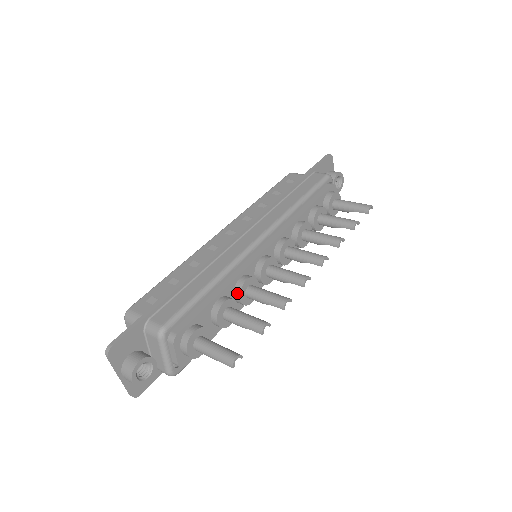
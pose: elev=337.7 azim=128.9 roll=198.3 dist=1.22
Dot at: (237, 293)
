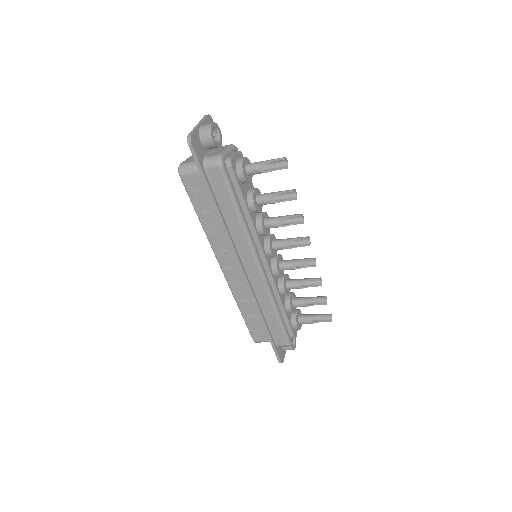
Dot at: (262, 212)
